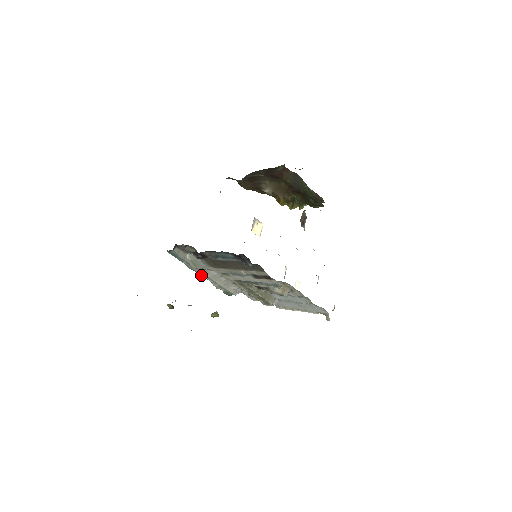
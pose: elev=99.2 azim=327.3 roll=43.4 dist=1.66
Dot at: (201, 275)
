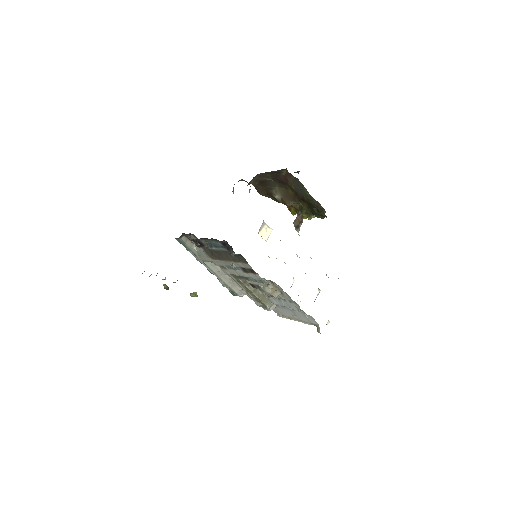
Dot at: (208, 269)
